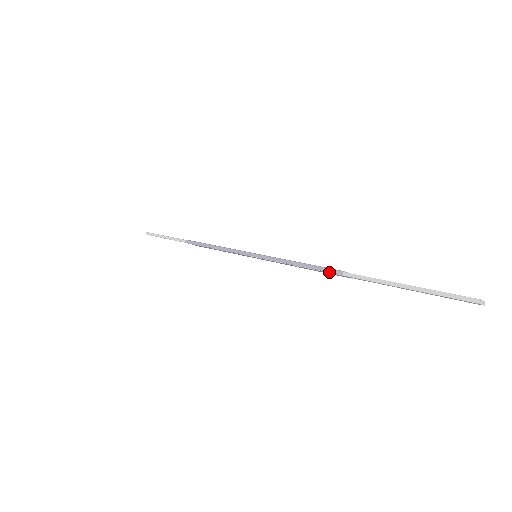
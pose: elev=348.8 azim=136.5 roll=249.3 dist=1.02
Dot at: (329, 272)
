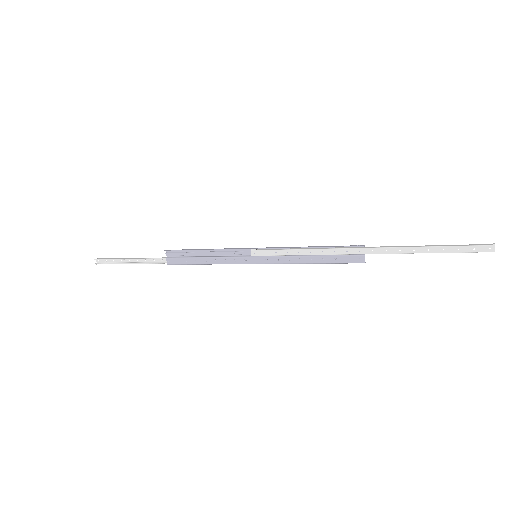
Dot at: (348, 248)
